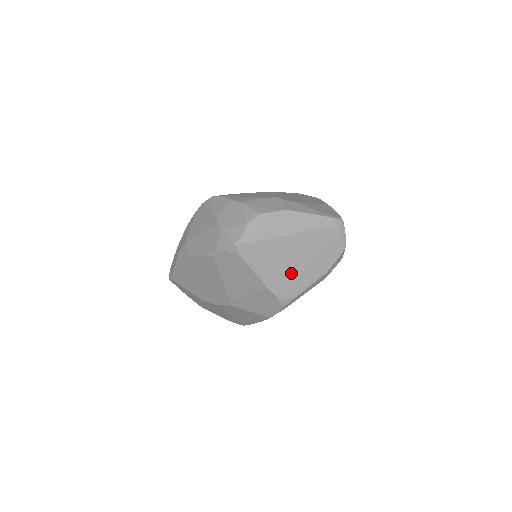
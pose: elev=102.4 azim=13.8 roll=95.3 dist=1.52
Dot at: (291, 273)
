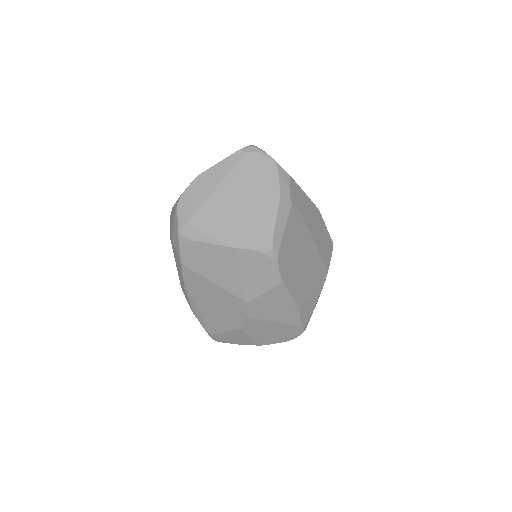
Dot at: (247, 219)
